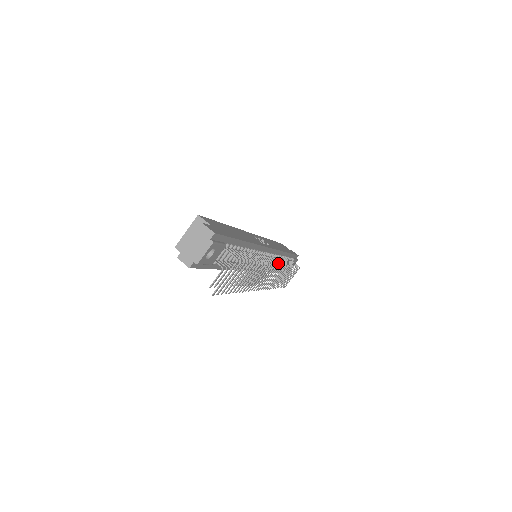
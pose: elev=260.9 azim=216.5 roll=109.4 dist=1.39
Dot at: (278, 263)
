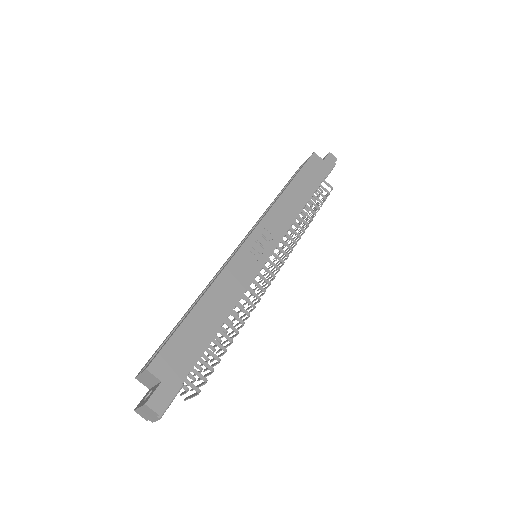
Dot at: (282, 262)
